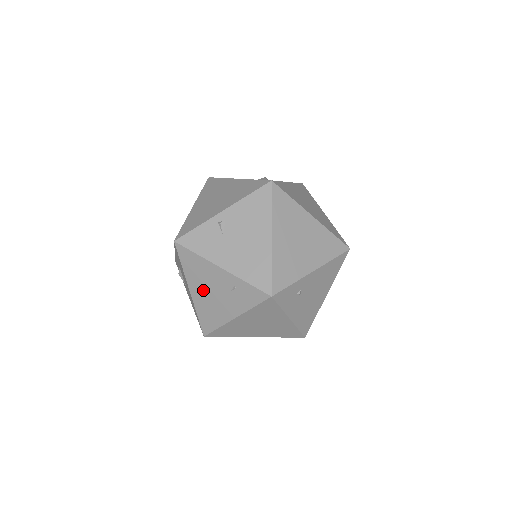
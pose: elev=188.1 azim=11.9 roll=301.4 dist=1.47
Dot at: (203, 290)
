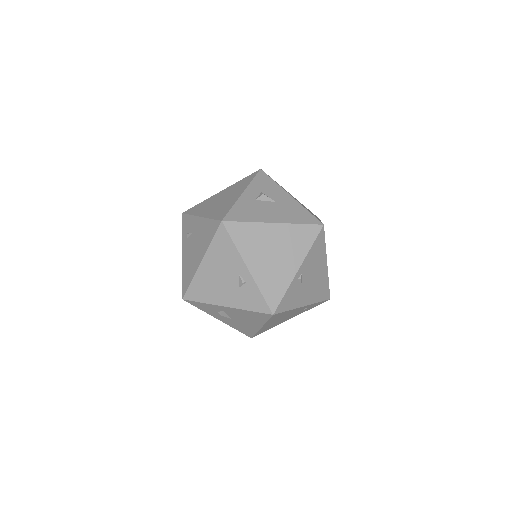
Dot at: occluded
